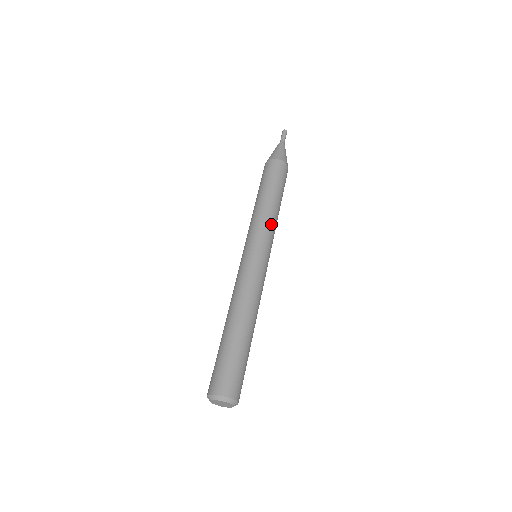
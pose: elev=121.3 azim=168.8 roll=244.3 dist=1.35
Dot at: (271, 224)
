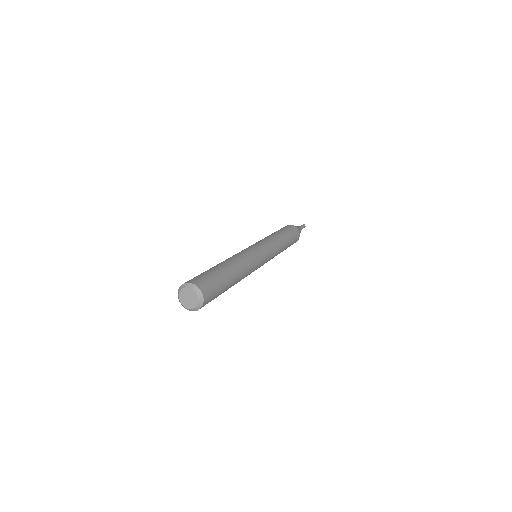
Dot at: (277, 252)
